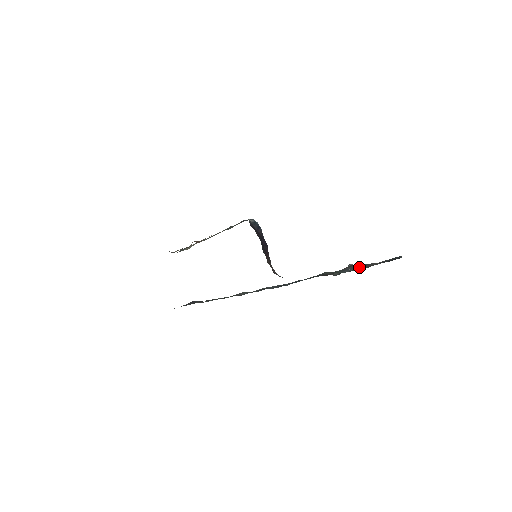
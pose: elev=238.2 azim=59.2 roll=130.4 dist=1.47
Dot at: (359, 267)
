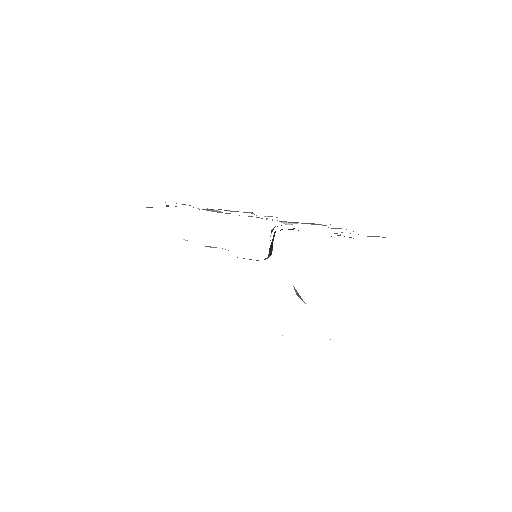
Dot at: occluded
